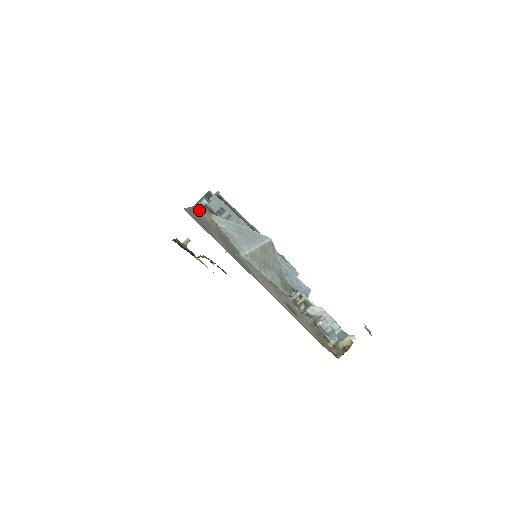
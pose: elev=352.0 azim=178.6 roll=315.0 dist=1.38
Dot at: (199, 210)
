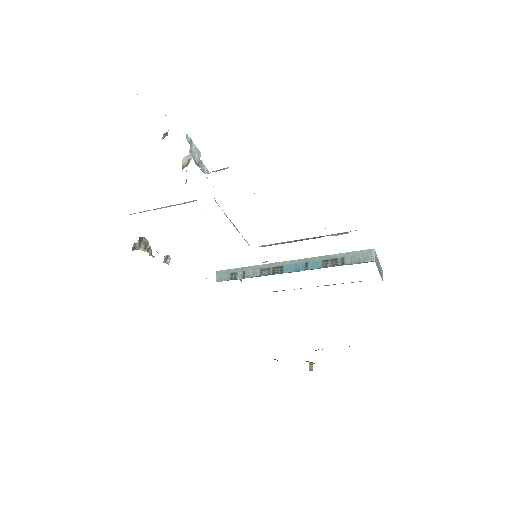
Dot at: occluded
